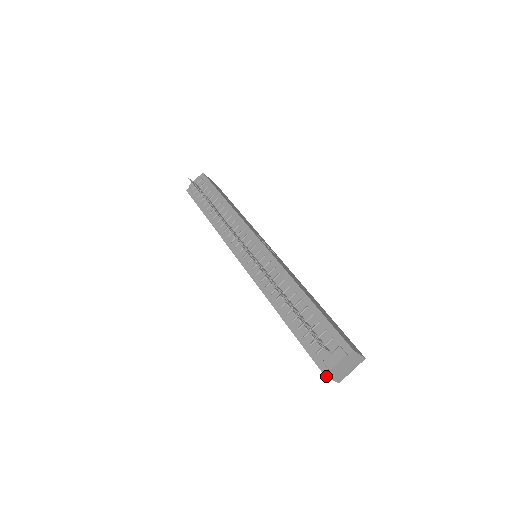
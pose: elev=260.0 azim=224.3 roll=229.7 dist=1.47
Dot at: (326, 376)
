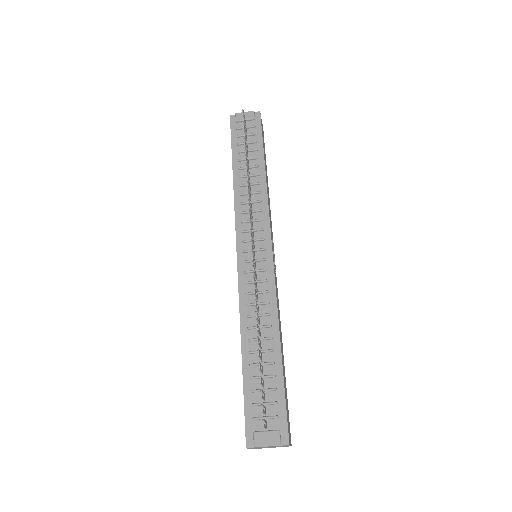
Dot at: (247, 448)
